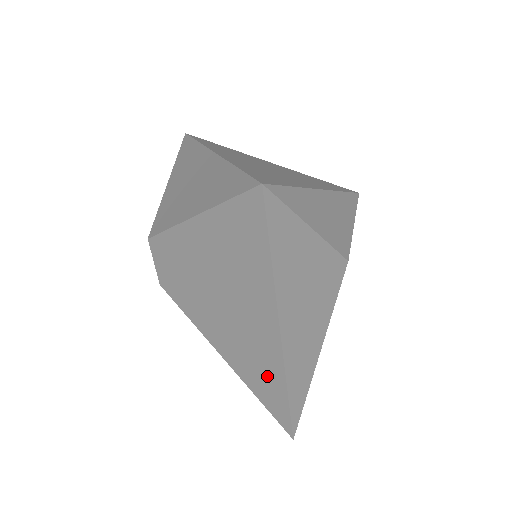
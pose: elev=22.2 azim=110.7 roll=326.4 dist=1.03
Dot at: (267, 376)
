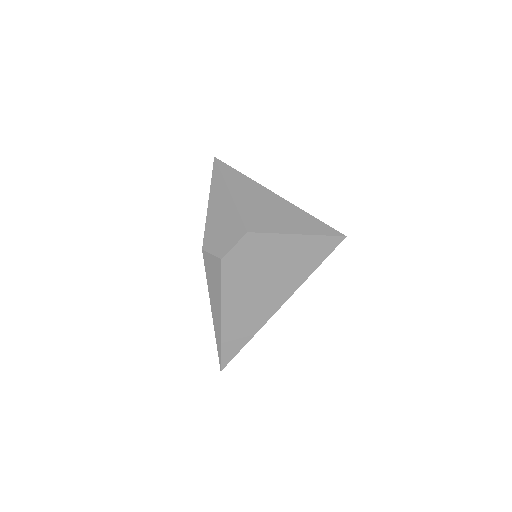
Dot at: (247, 327)
